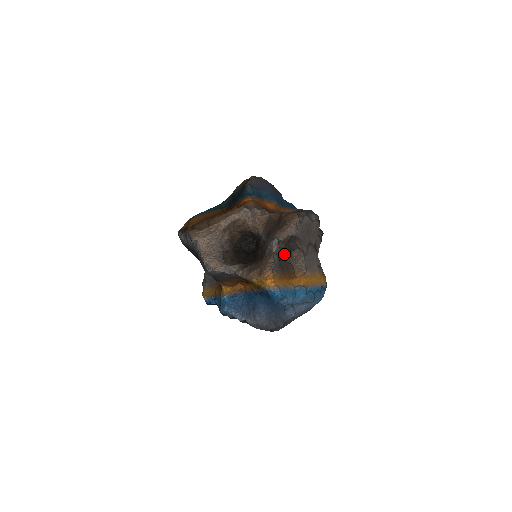
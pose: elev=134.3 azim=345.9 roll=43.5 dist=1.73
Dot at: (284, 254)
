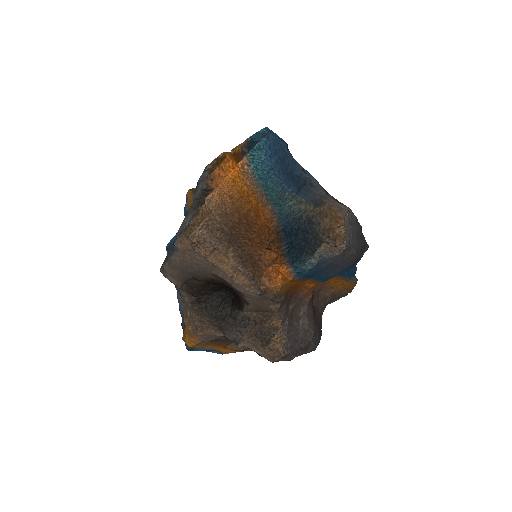
Dot at: occluded
